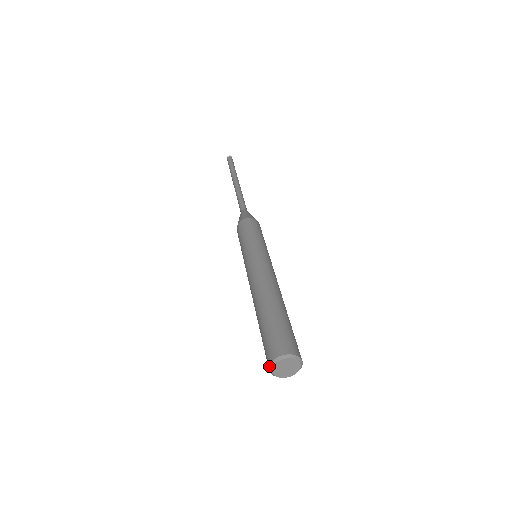
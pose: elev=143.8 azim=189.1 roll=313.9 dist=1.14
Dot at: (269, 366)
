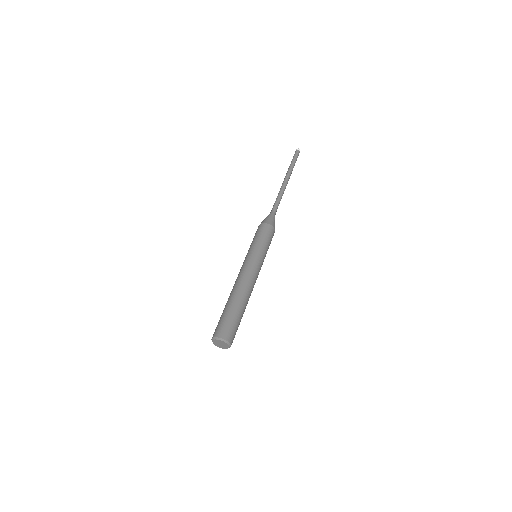
Dot at: (213, 343)
